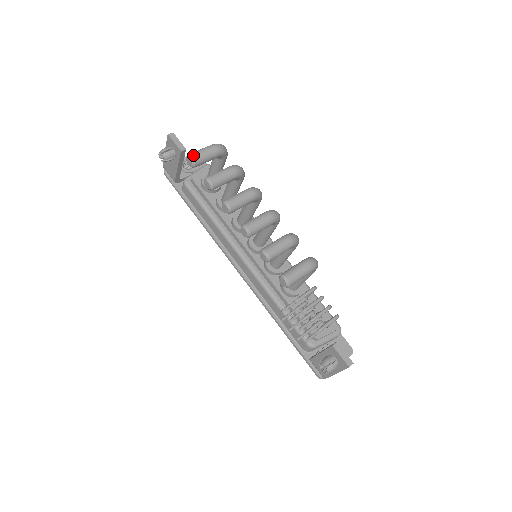
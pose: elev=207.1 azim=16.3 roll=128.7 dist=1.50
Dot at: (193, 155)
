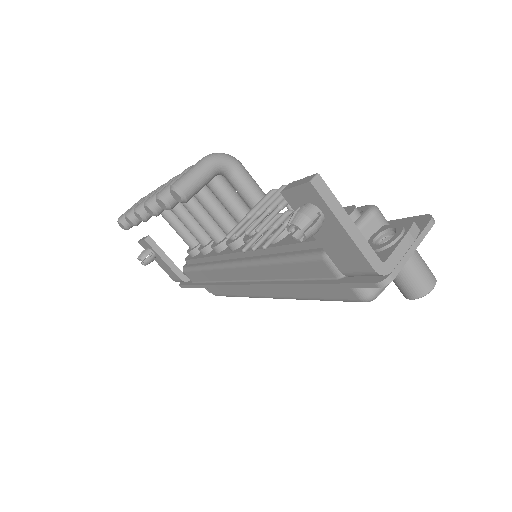
Dot at: (119, 217)
